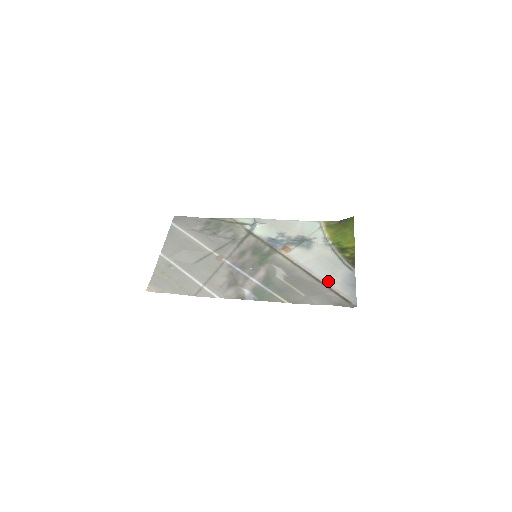
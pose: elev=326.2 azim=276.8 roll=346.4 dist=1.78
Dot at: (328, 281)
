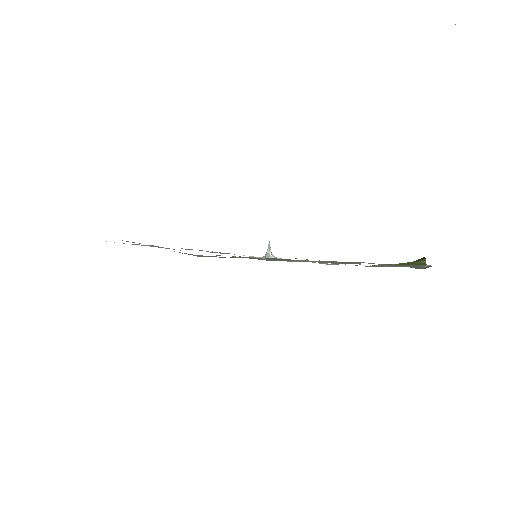
Dot at: occluded
